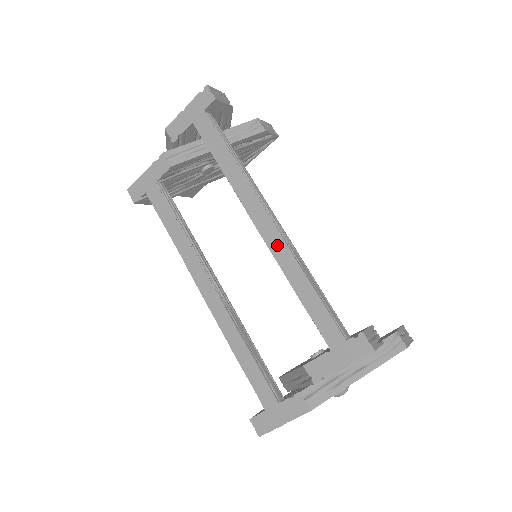
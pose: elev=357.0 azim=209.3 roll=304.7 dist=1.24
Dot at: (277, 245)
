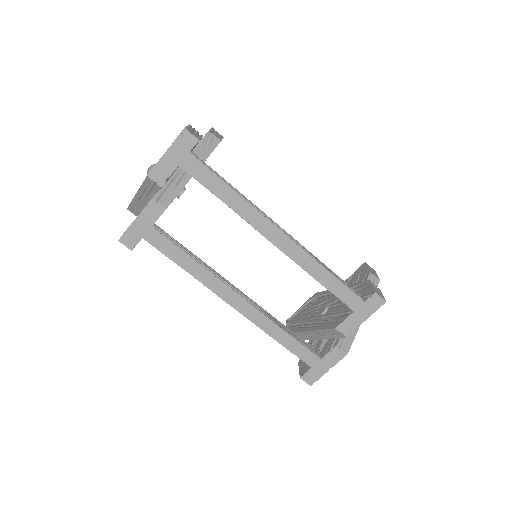
Dot at: (294, 251)
